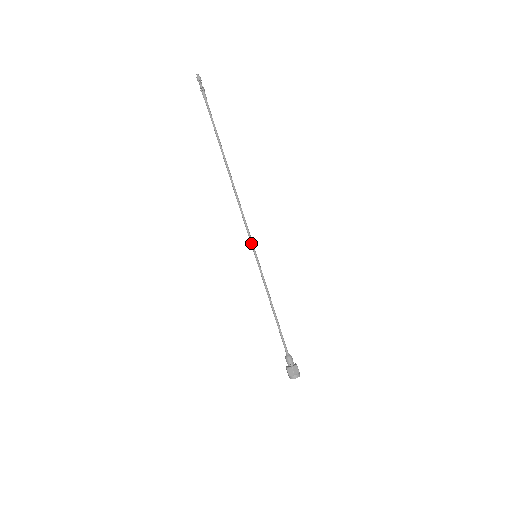
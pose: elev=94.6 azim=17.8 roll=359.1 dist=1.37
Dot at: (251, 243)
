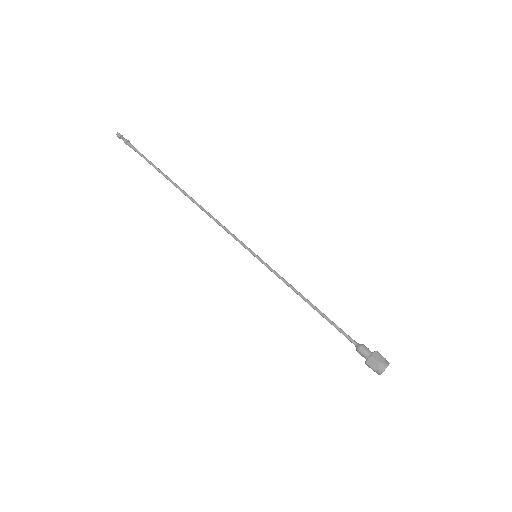
Dot at: (244, 245)
